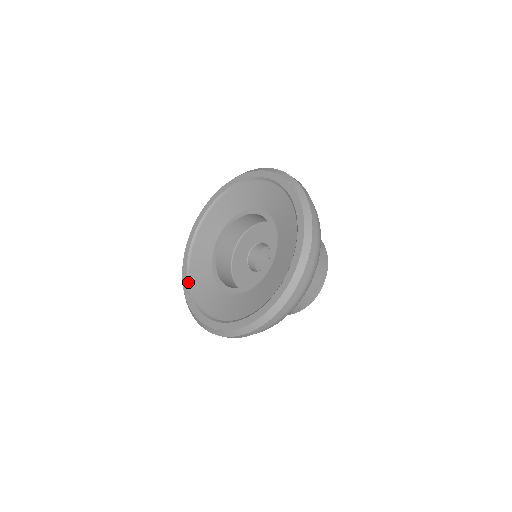
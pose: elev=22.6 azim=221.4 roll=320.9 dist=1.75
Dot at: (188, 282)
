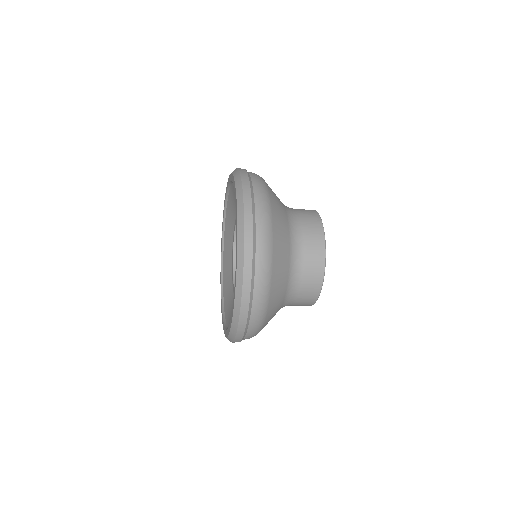
Dot at: (222, 308)
